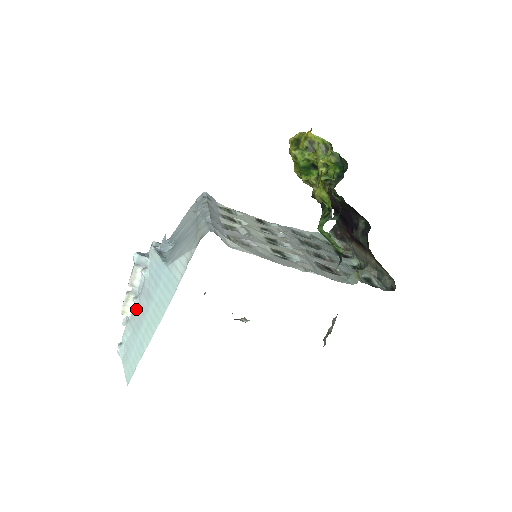
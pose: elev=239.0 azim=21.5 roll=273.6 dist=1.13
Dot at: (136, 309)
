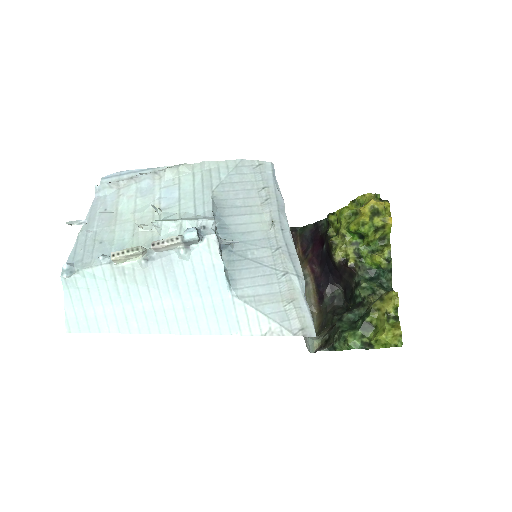
Dot at: (137, 270)
